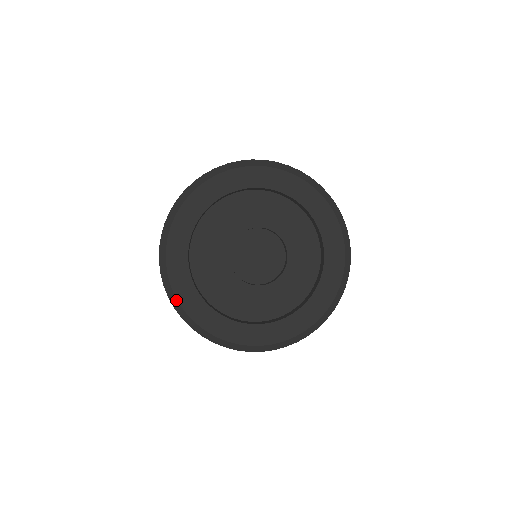
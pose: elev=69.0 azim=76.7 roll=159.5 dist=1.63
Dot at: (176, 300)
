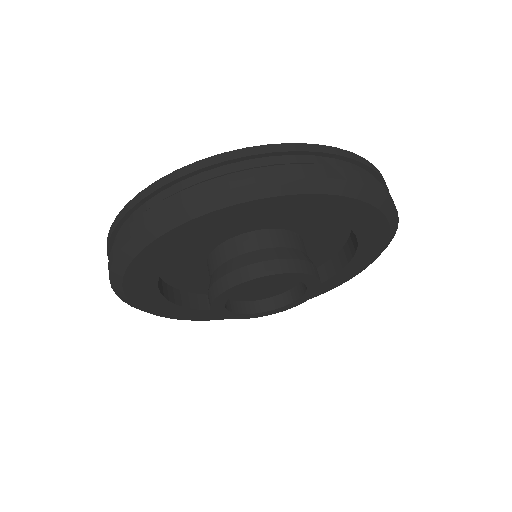
Dot at: (121, 288)
